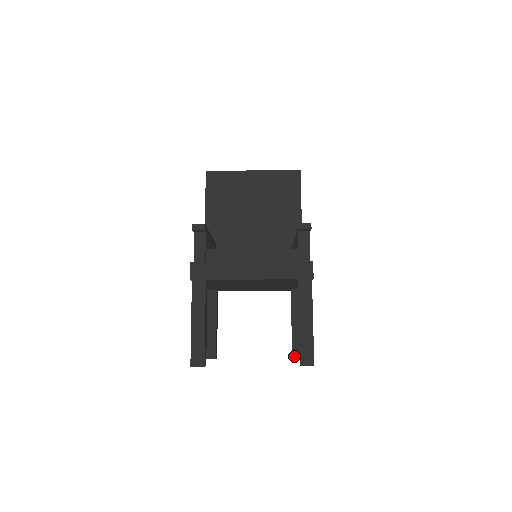
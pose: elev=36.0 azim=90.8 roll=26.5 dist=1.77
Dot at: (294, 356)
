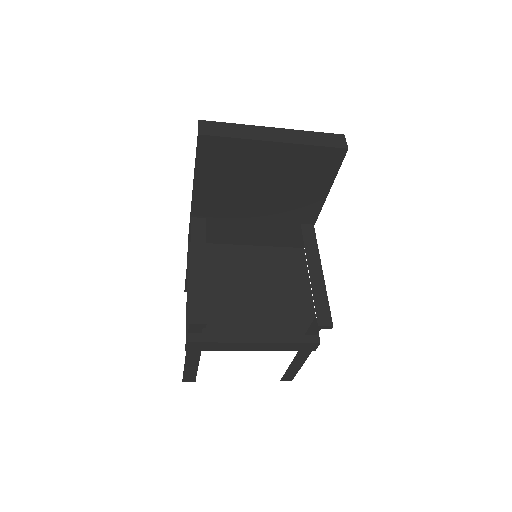
Dot at: occluded
